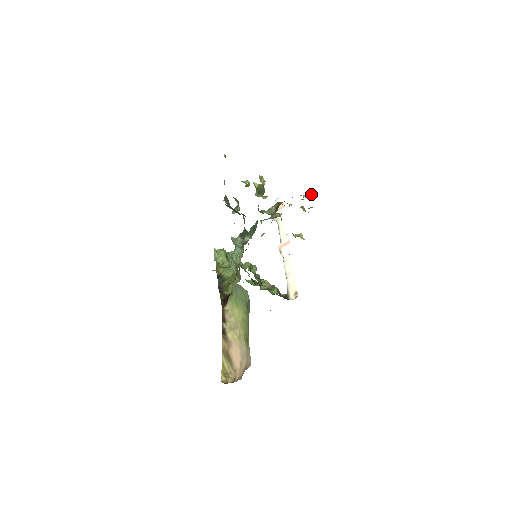
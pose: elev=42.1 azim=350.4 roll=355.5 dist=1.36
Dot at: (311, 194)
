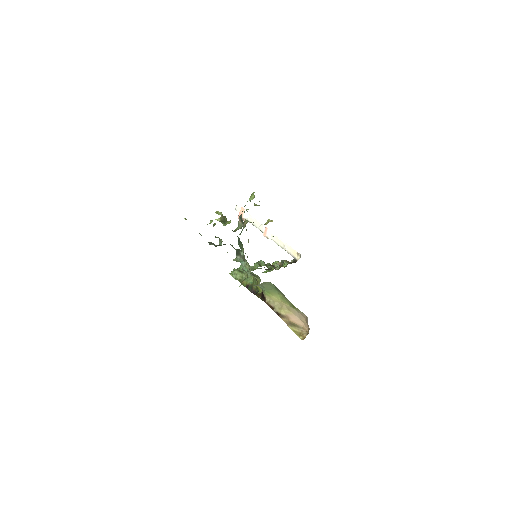
Dot at: (252, 195)
